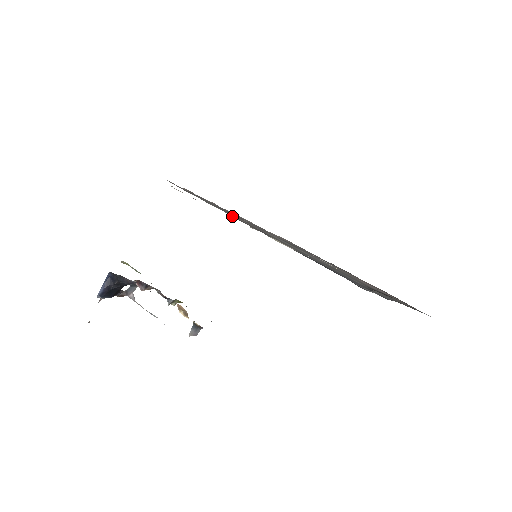
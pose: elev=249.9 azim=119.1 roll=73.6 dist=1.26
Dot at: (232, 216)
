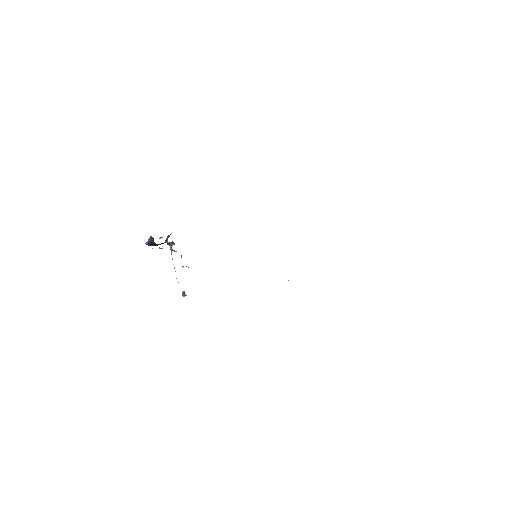
Dot at: occluded
